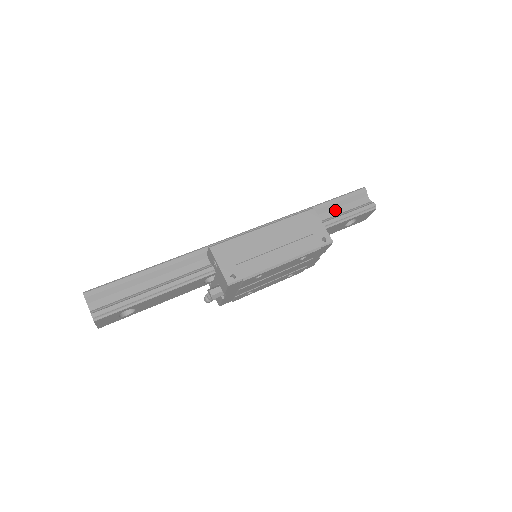
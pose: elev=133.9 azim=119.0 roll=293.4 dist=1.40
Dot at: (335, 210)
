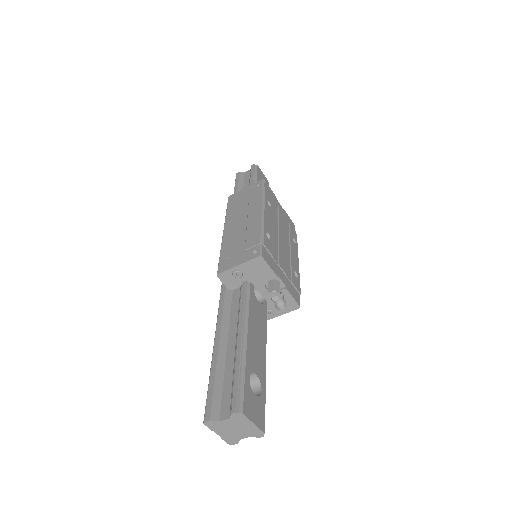
Dot at: occluded
